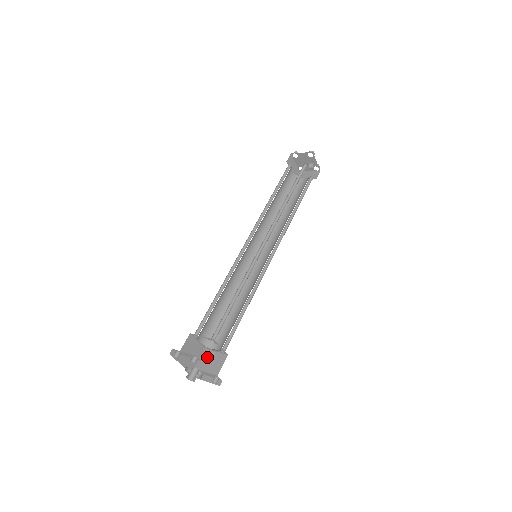
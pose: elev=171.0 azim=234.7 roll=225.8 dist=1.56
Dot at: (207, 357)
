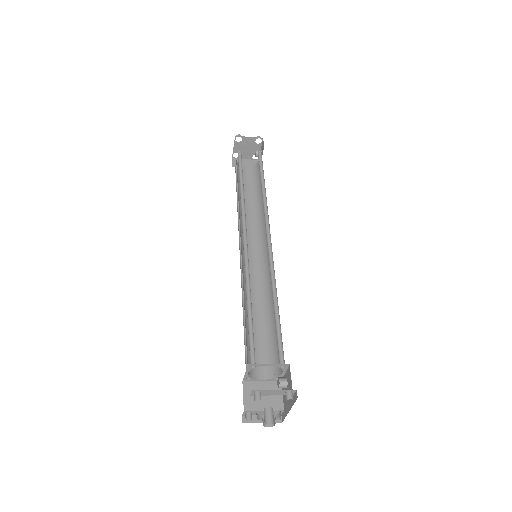
Dot at: occluded
